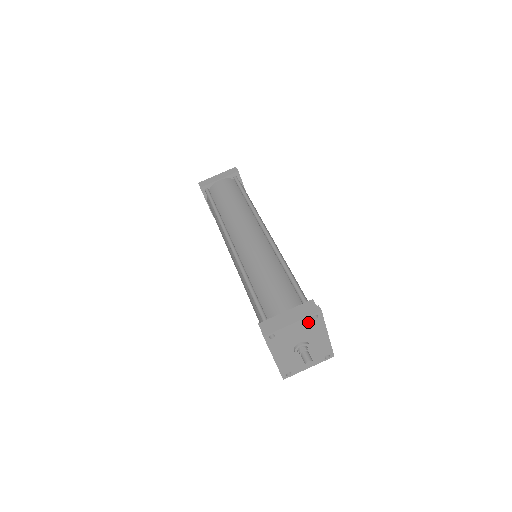
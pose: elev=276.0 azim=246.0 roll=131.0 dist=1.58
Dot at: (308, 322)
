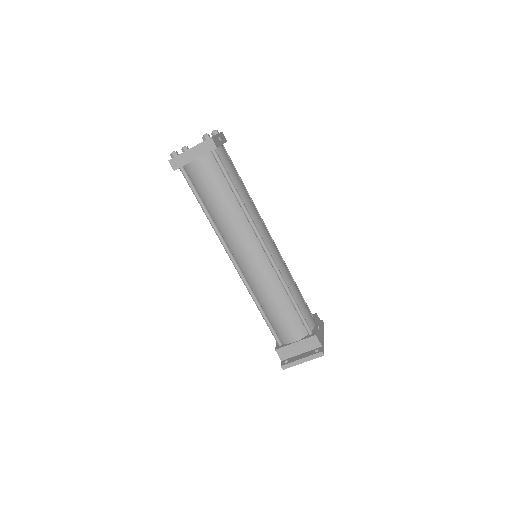
Dot at: occluded
